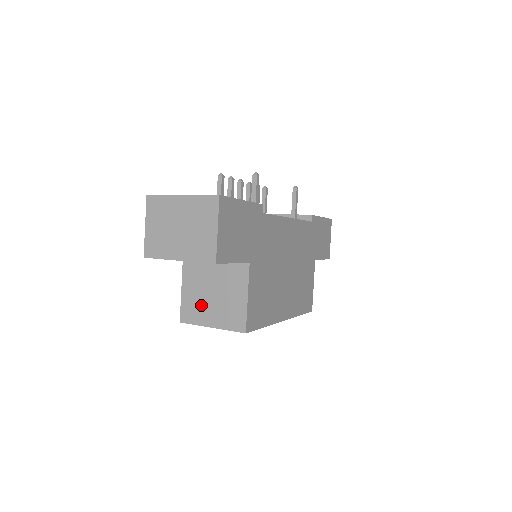
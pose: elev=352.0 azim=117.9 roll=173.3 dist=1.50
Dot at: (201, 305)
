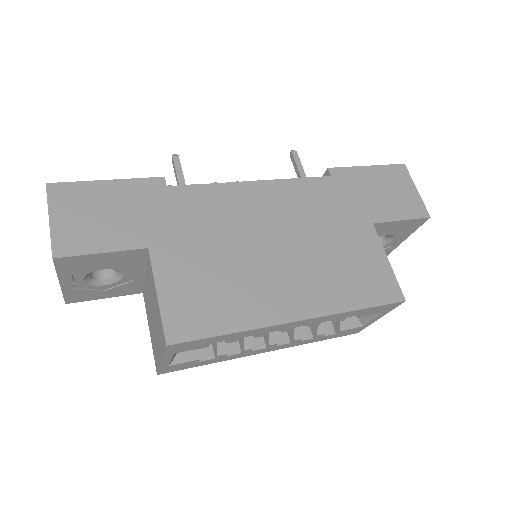
Dot at: (154, 338)
